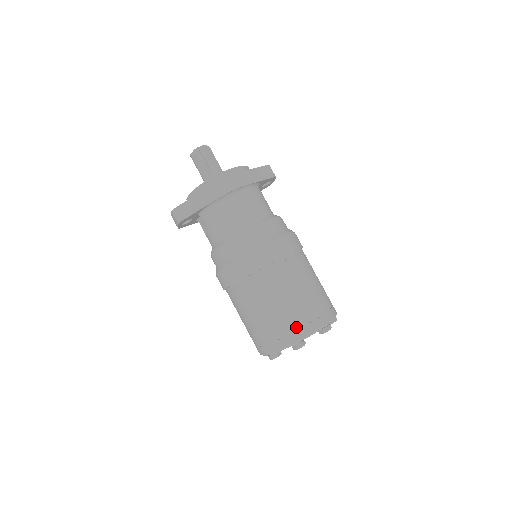
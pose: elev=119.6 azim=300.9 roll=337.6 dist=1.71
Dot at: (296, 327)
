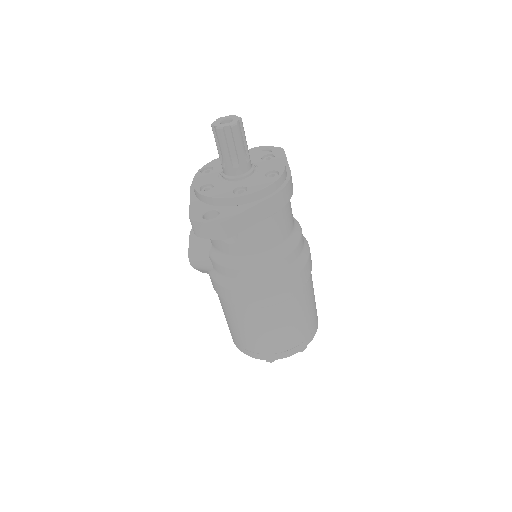
Dot at: (310, 334)
